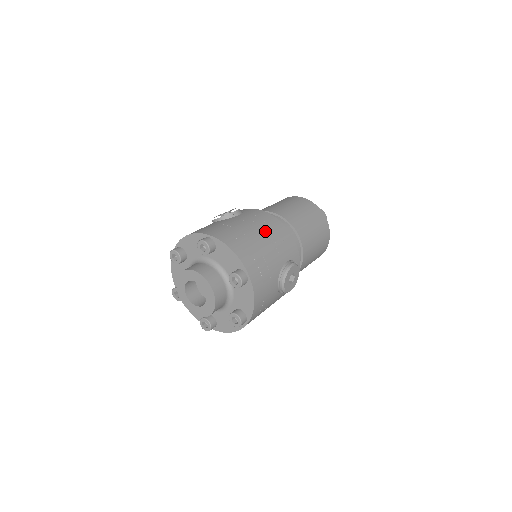
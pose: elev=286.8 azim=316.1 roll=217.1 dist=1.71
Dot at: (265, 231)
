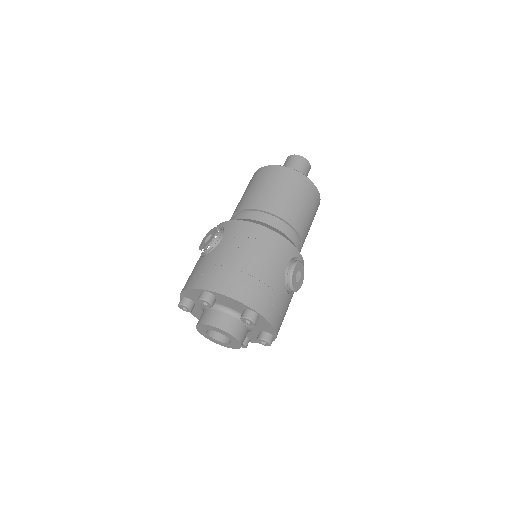
Dot at: (253, 251)
